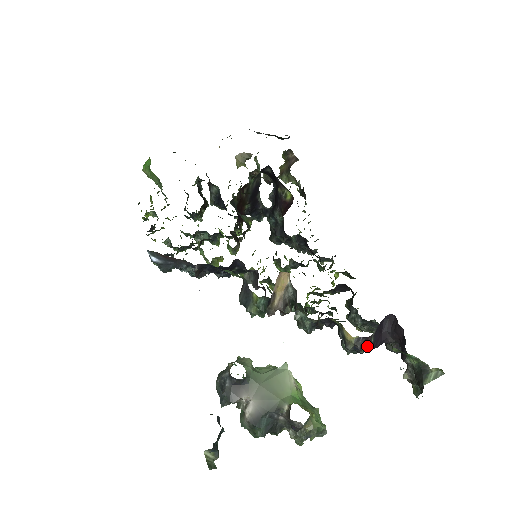
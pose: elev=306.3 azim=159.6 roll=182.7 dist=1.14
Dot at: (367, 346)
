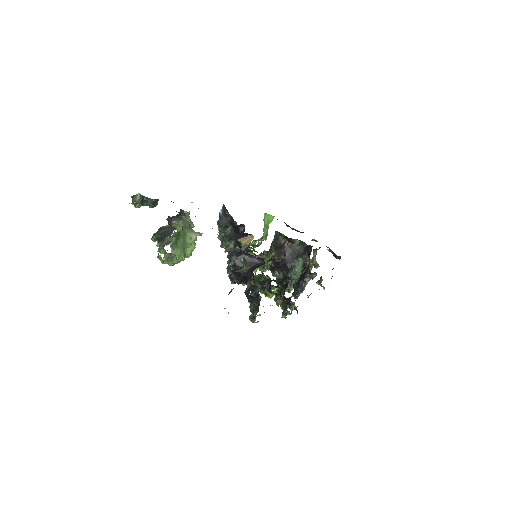
Dot at: occluded
